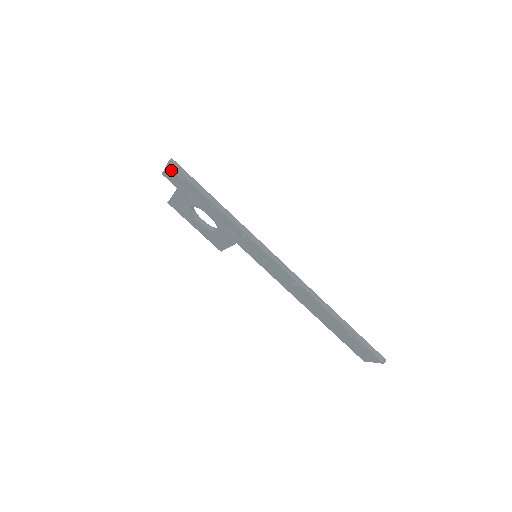
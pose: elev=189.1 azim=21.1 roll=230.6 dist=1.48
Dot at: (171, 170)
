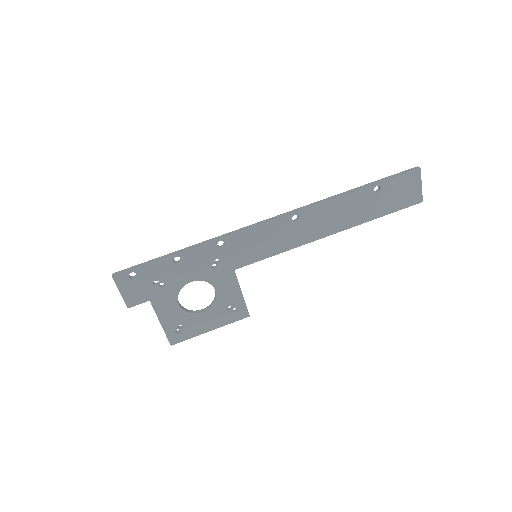
Dot at: (123, 284)
